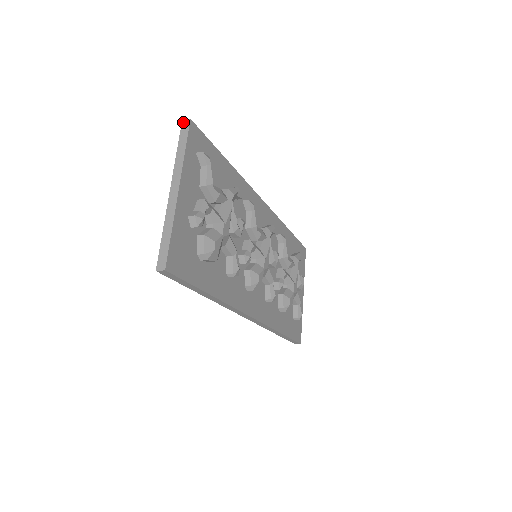
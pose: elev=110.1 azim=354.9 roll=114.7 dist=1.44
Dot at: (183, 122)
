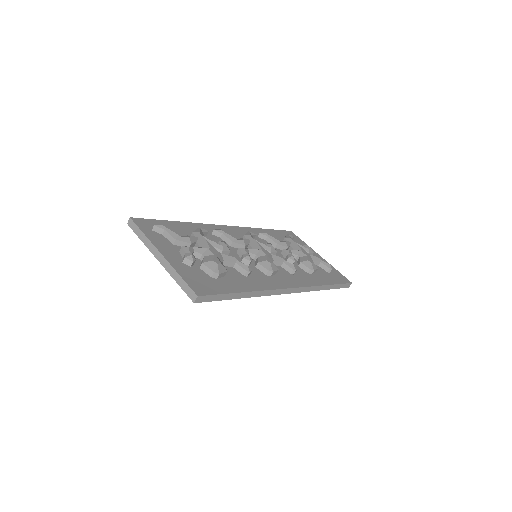
Dot at: (128, 224)
